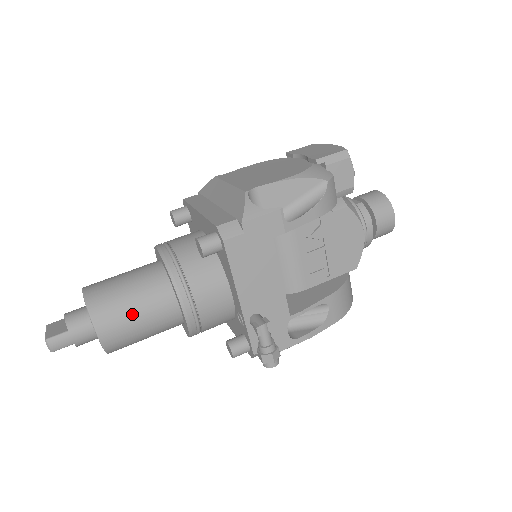
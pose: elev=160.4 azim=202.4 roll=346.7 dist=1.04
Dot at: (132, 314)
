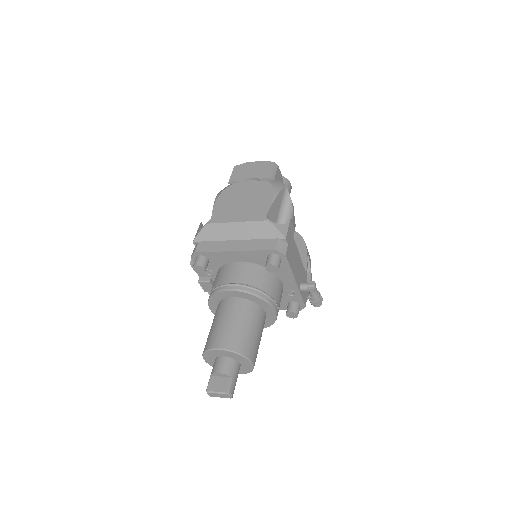
Dot at: (256, 336)
